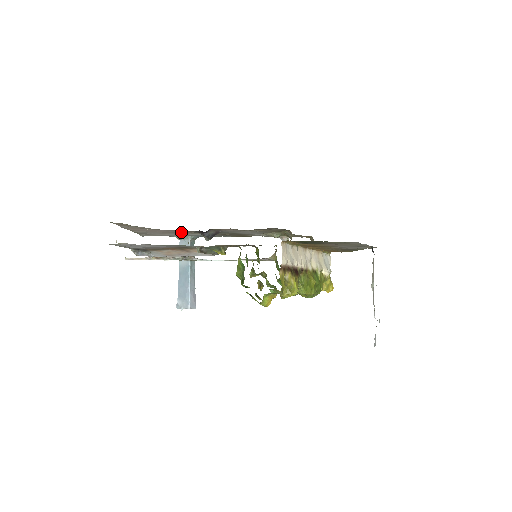
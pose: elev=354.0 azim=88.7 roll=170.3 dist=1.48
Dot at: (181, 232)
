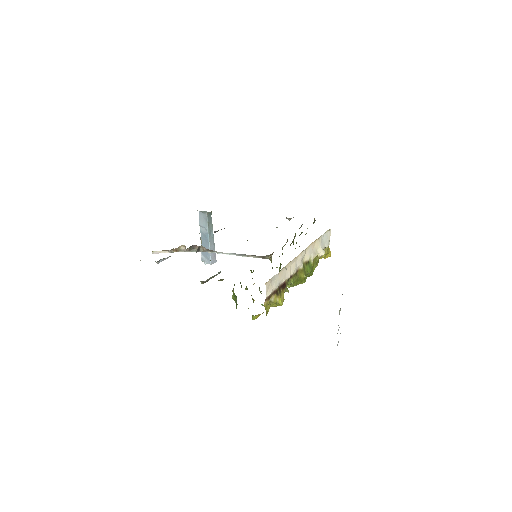
Dot at: occluded
